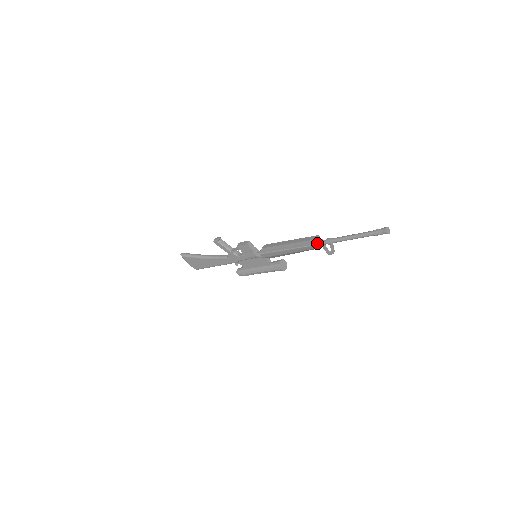
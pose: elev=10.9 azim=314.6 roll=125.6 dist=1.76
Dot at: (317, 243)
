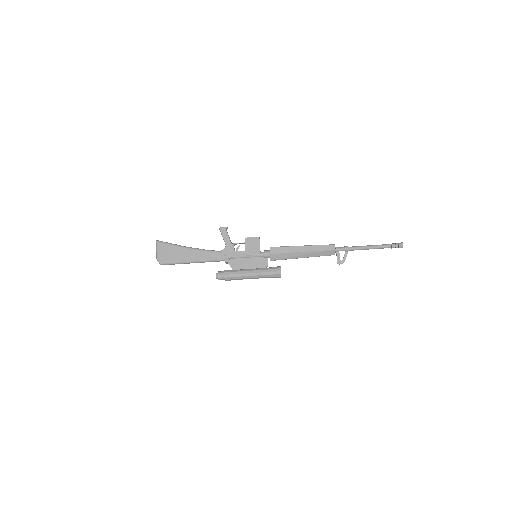
Dot at: (334, 247)
